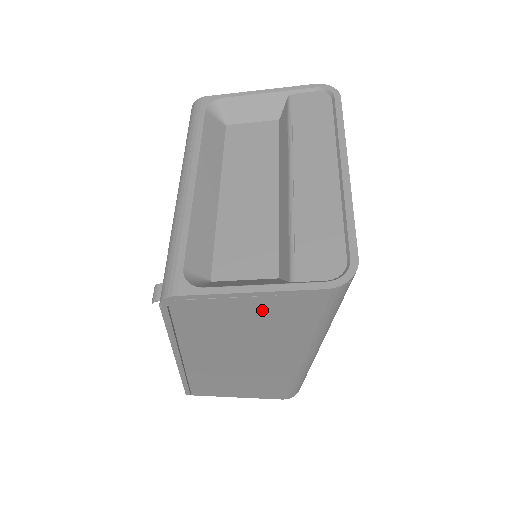
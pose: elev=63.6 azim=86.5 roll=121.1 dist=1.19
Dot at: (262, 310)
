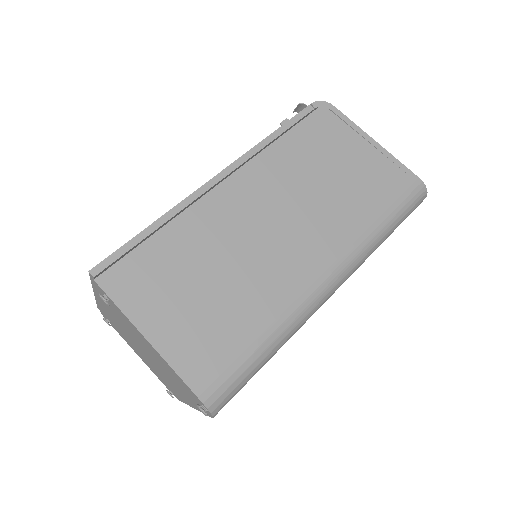
Dot at: (367, 166)
